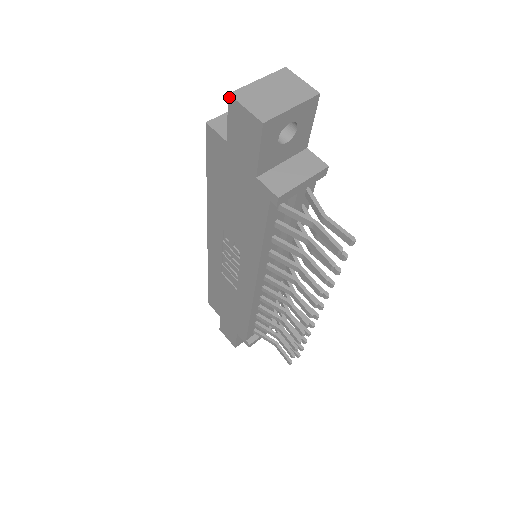
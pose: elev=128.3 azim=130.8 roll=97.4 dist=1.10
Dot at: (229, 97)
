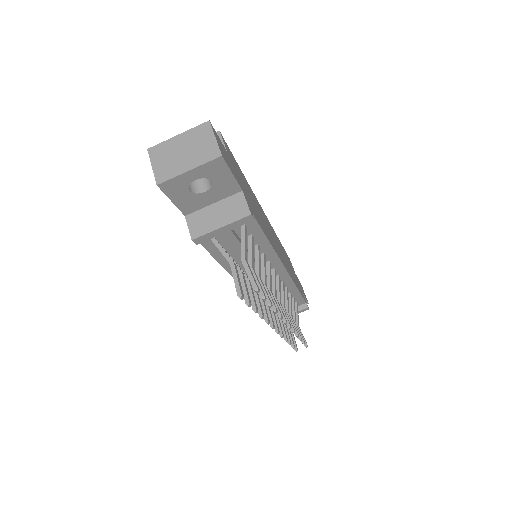
Dot at: (149, 152)
